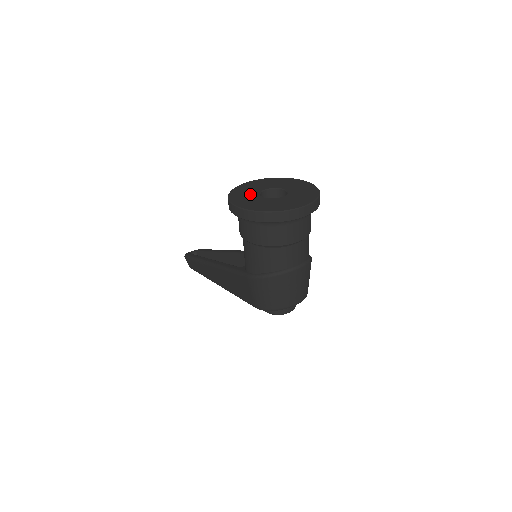
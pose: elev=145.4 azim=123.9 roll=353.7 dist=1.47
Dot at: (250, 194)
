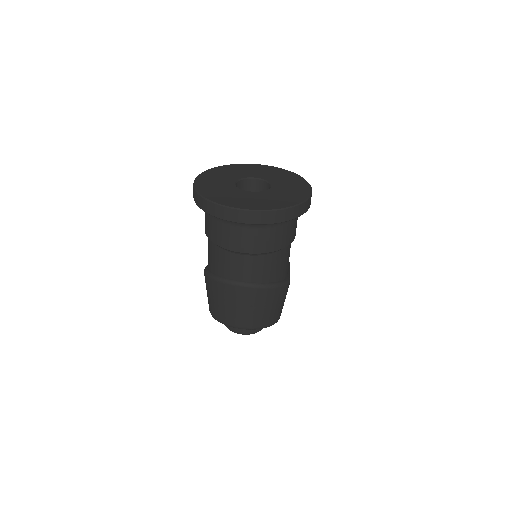
Dot at: (232, 175)
